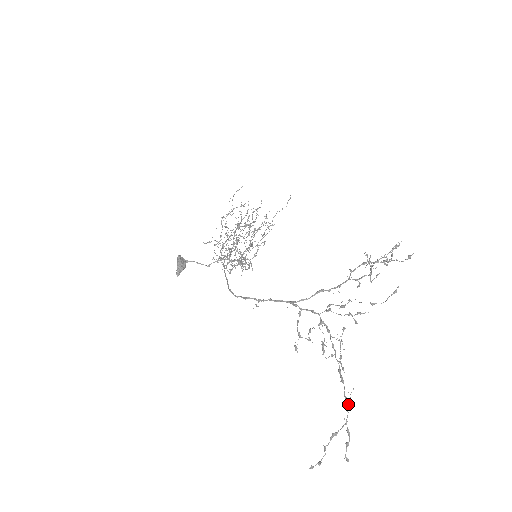
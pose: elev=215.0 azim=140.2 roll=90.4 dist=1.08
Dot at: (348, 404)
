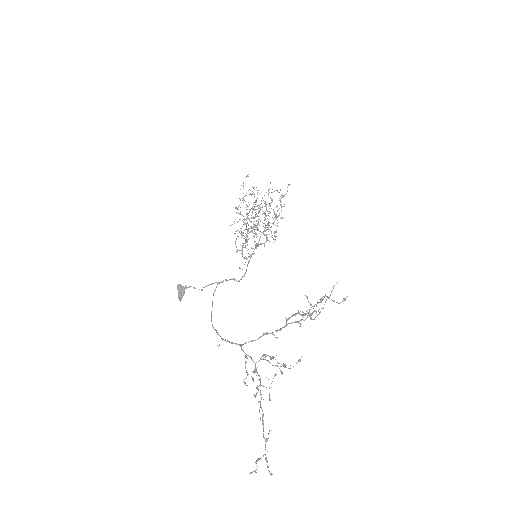
Dot at: occluded
